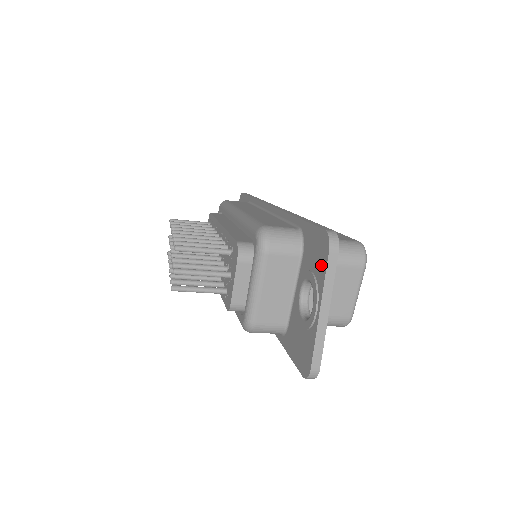
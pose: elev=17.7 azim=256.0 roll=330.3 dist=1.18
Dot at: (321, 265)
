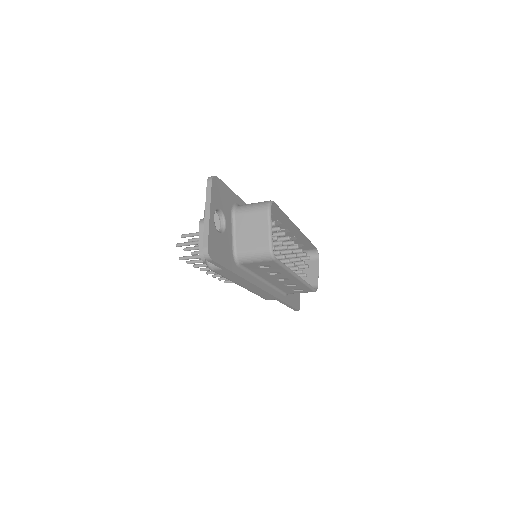
Dot at: occluded
